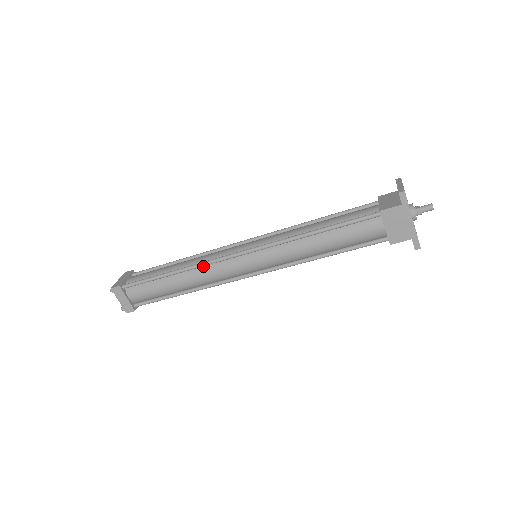
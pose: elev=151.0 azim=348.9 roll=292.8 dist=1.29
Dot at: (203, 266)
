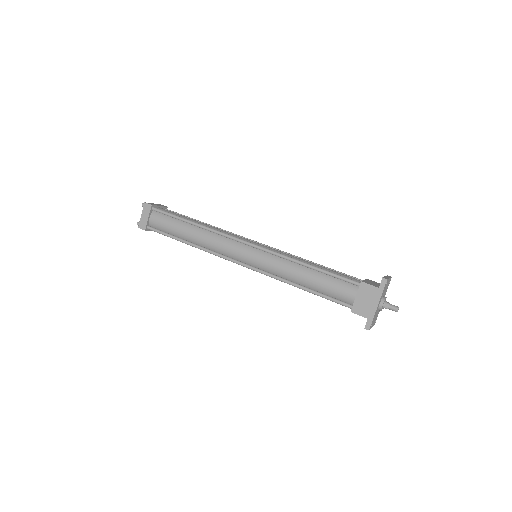
Dot at: (217, 234)
